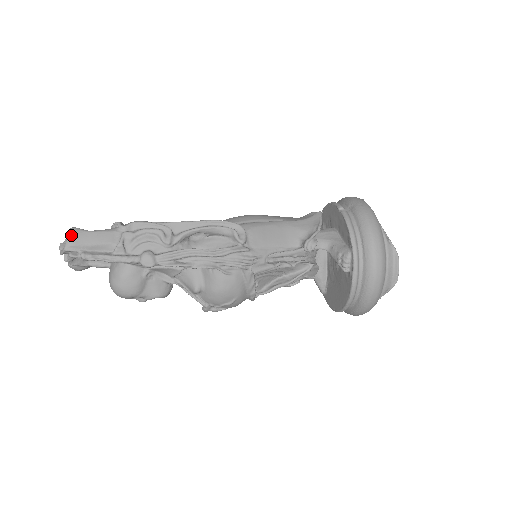
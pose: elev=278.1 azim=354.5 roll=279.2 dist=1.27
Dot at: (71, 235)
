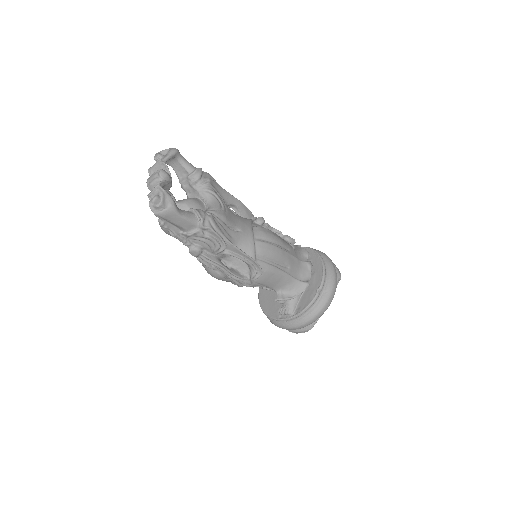
Dot at: (167, 211)
